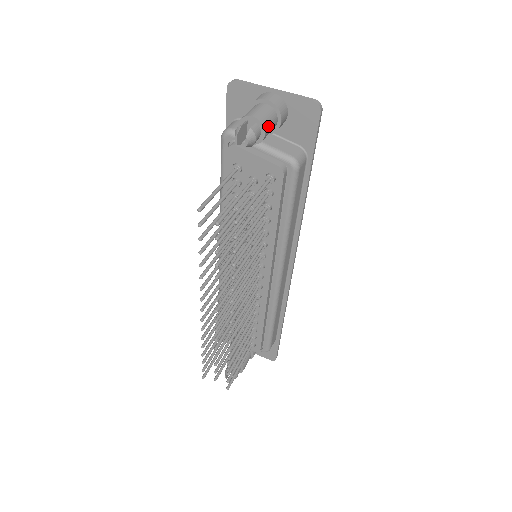
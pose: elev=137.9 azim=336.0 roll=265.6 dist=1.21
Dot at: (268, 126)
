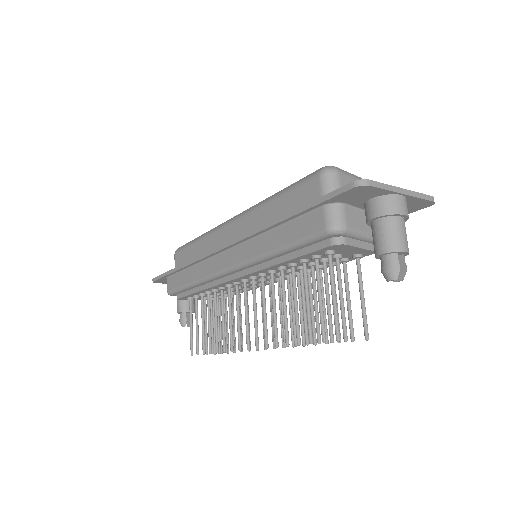
Dot at: occluded
